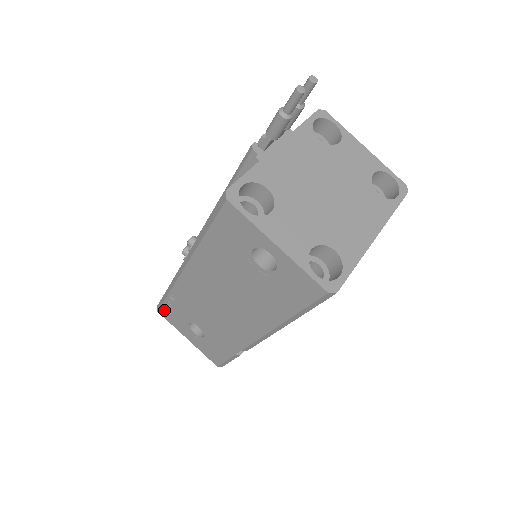
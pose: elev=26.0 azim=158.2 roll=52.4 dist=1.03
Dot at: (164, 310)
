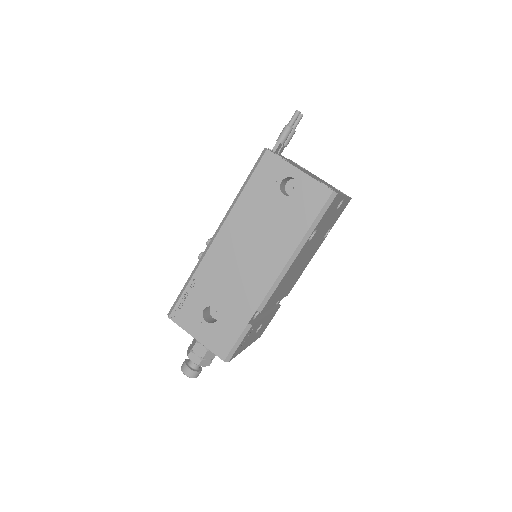
Dot at: (178, 309)
